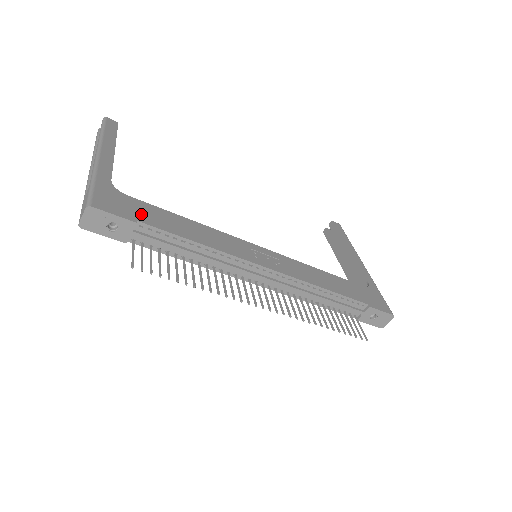
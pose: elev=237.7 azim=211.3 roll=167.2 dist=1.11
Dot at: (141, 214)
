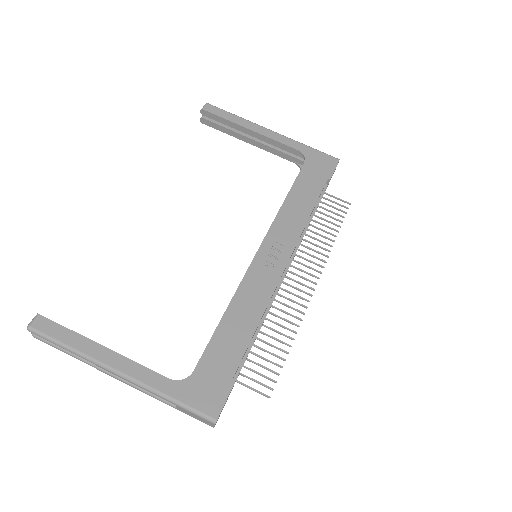
Dot at: (222, 369)
